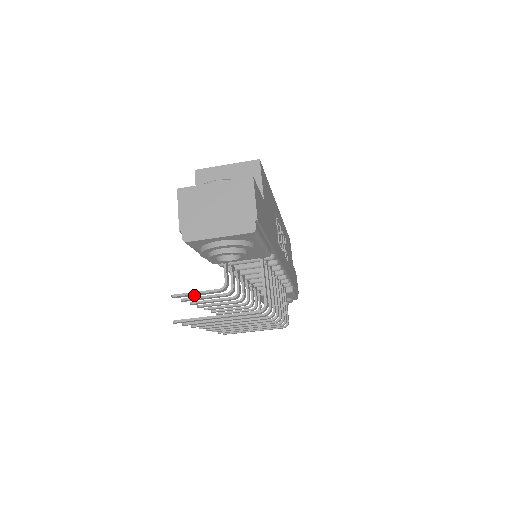
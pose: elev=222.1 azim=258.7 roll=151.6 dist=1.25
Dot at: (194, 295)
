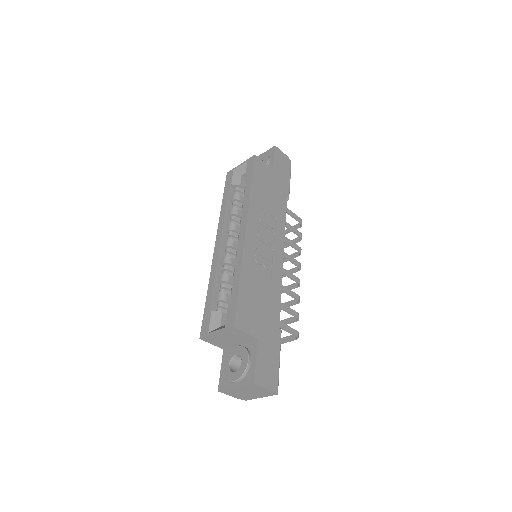
Dot at: occluded
